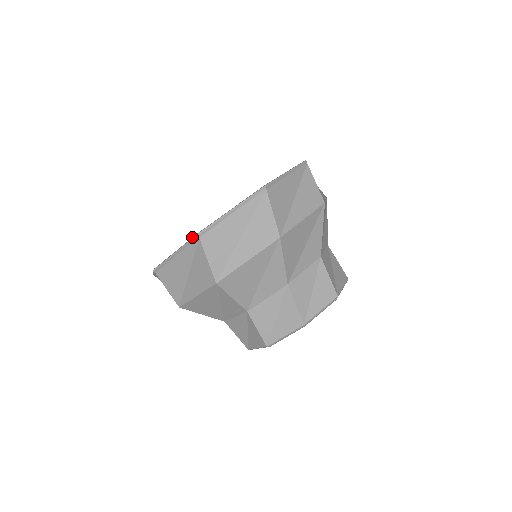
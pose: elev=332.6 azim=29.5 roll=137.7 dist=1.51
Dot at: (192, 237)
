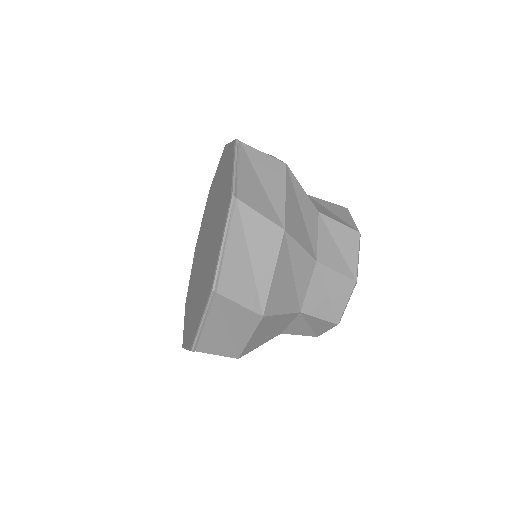
Dot at: (189, 348)
